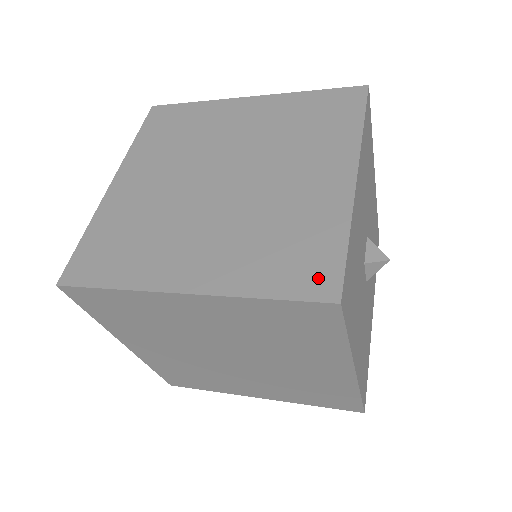
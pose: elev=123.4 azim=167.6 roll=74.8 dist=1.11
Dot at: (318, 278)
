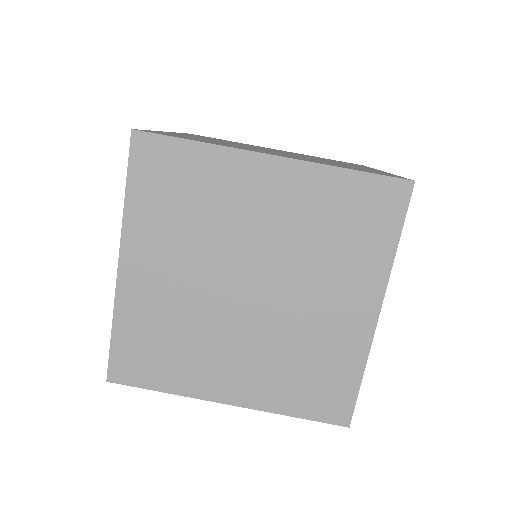
Dot at: (335, 407)
